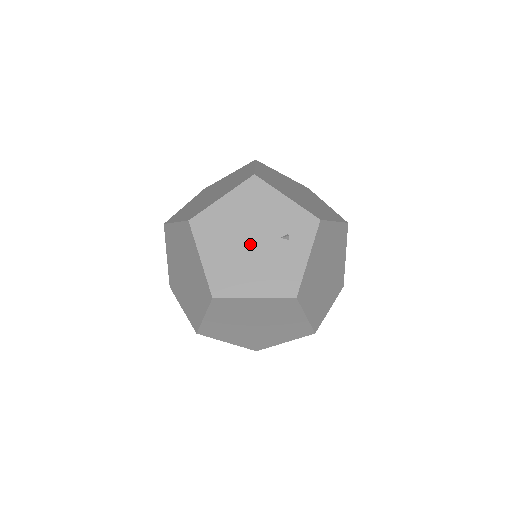
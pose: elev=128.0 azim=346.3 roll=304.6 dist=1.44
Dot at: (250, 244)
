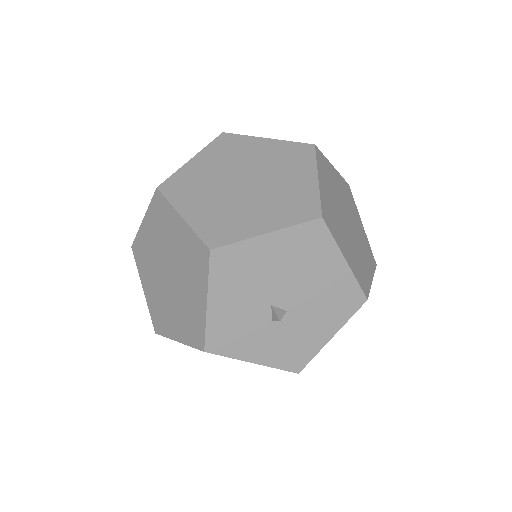
Dot at: occluded
